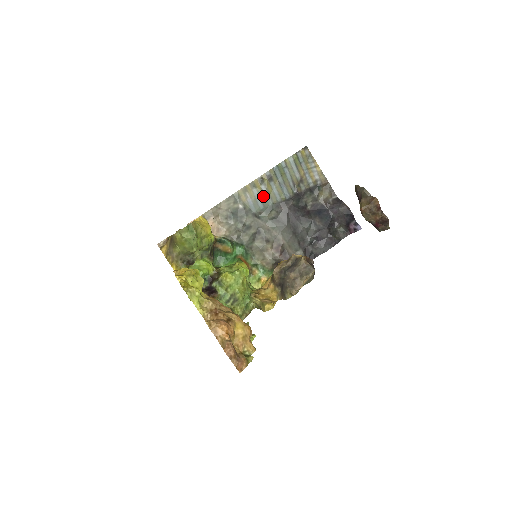
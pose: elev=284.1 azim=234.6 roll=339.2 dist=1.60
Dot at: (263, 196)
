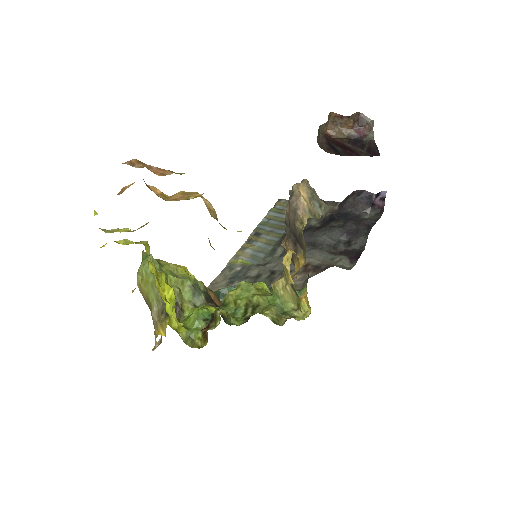
Dot at: (259, 248)
